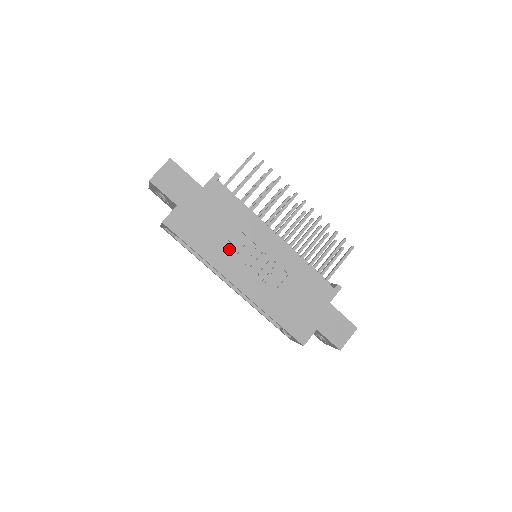
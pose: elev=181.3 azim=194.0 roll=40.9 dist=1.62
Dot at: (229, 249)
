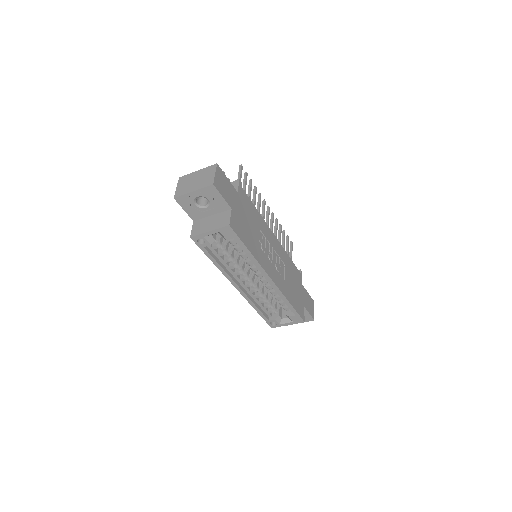
Dot at: (260, 248)
